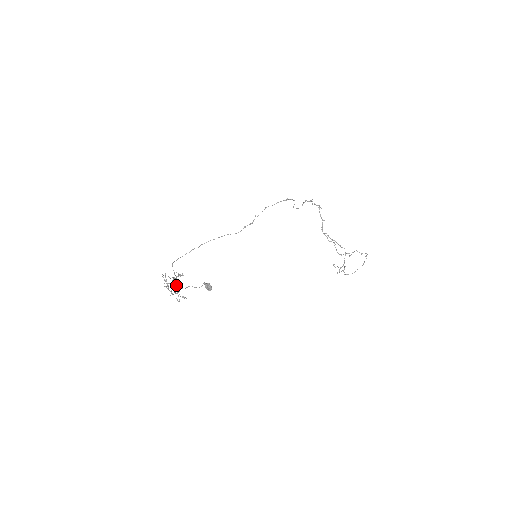
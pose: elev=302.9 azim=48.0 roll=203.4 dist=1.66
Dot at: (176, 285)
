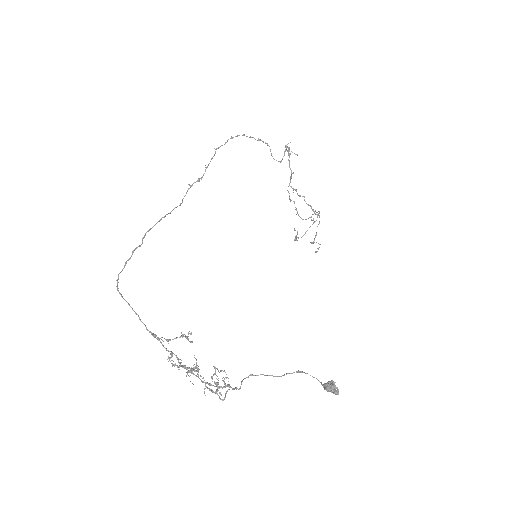
Dot at: occluded
